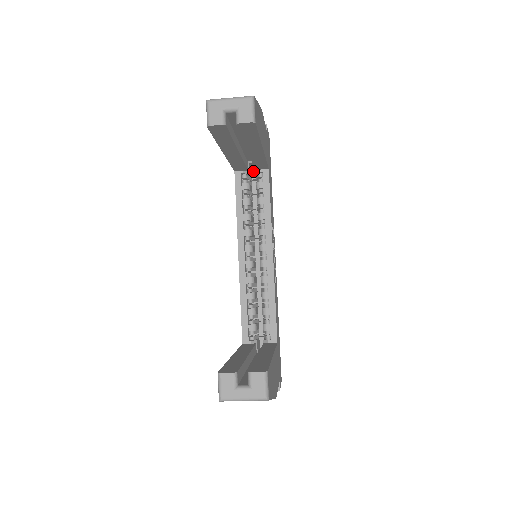
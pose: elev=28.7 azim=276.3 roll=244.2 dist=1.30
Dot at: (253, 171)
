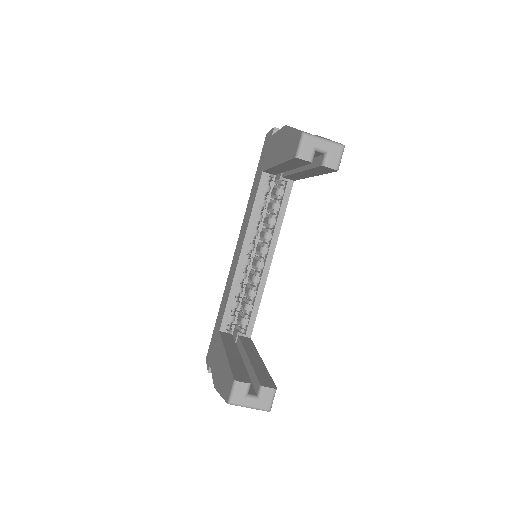
Dot at: occluded
